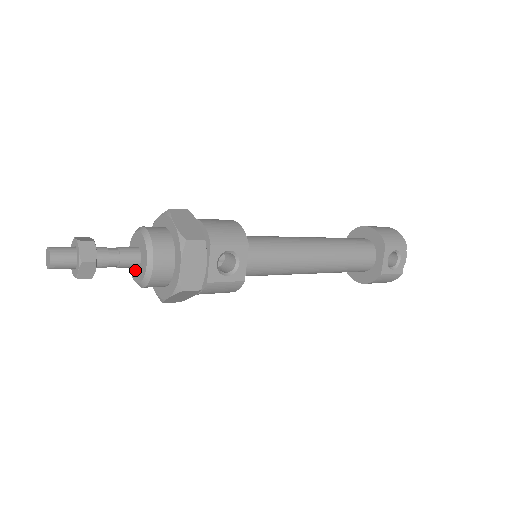
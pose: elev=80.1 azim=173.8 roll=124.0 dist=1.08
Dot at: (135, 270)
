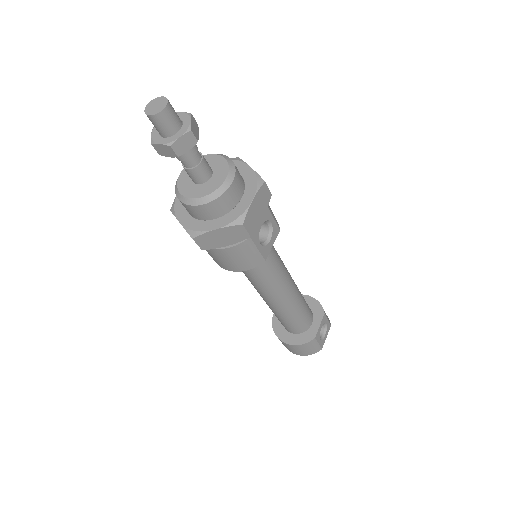
Dot at: (192, 187)
